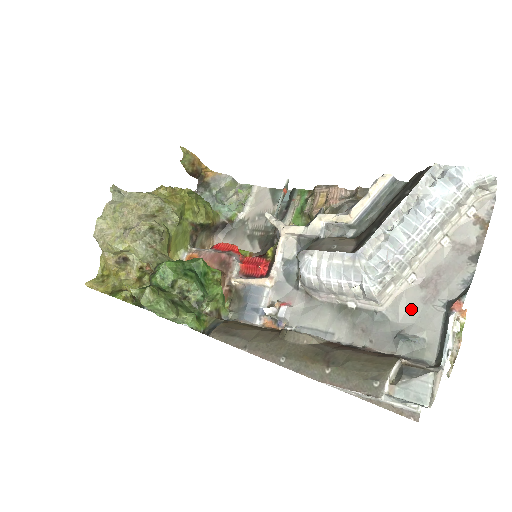
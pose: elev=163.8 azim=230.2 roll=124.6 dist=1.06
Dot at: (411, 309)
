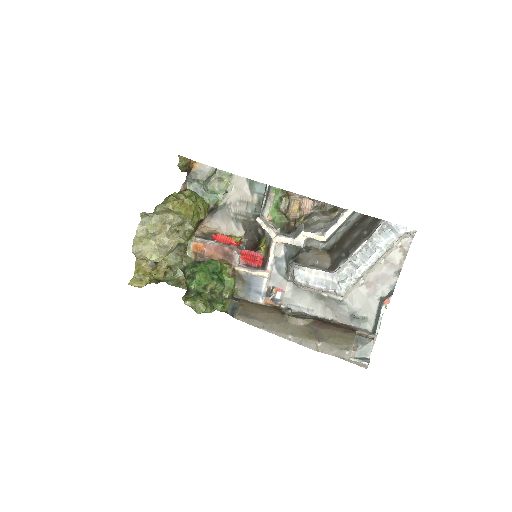
Dot at: (360, 300)
